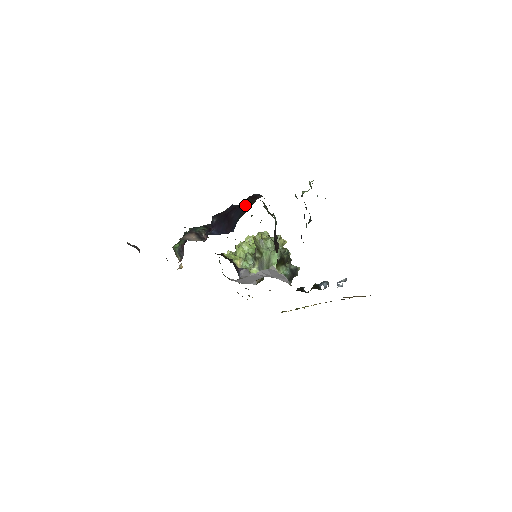
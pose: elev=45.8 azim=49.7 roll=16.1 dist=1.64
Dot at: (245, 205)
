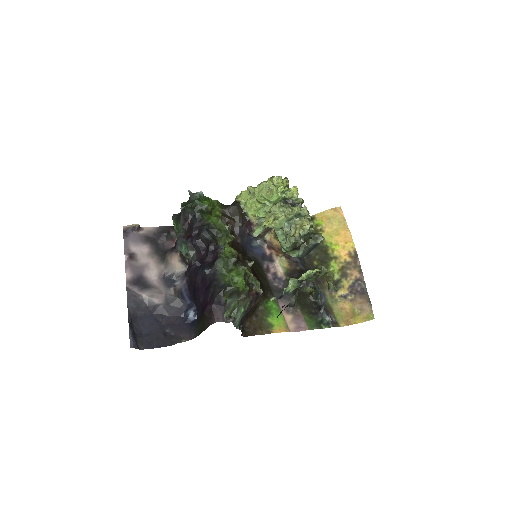
Dot at: (201, 317)
